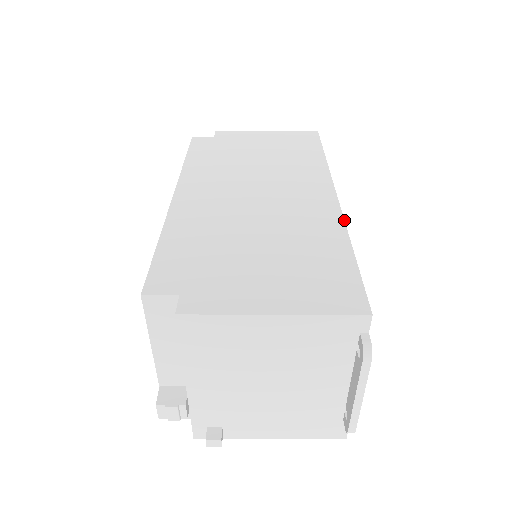
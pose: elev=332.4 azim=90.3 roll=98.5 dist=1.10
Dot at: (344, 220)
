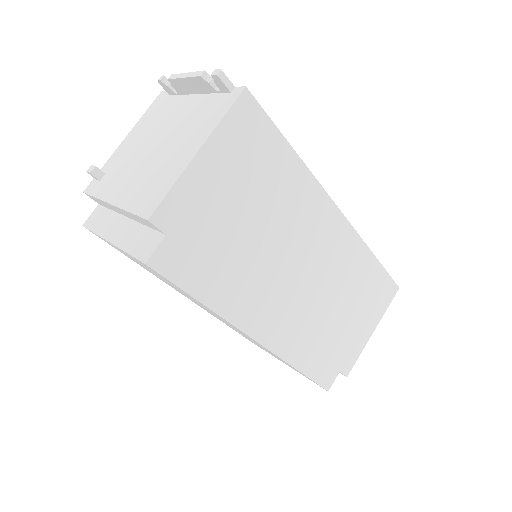
Dot at: (360, 237)
